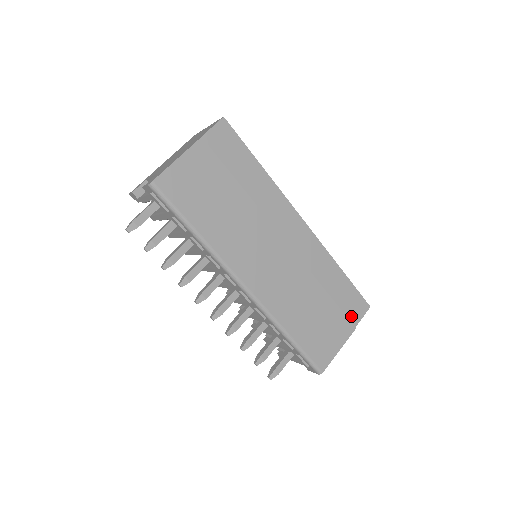
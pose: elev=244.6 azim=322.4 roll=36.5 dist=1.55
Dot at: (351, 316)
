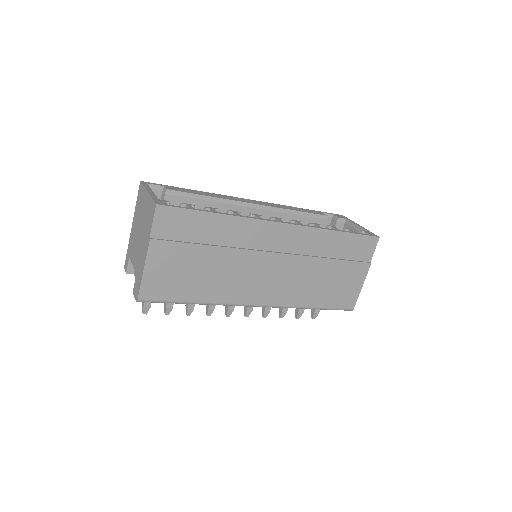
Dot at: (363, 257)
